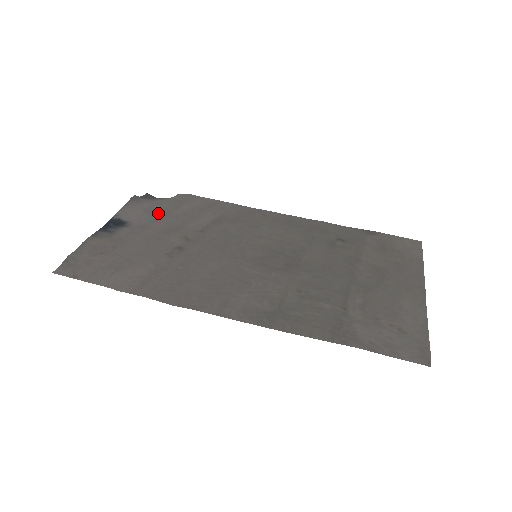
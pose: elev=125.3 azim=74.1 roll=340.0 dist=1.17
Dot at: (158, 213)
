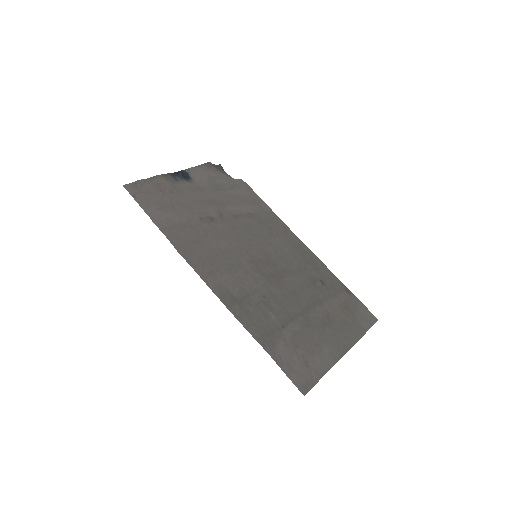
Dot at: (216, 185)
